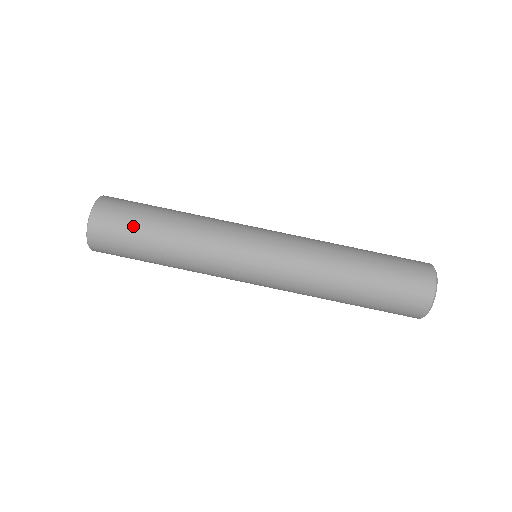
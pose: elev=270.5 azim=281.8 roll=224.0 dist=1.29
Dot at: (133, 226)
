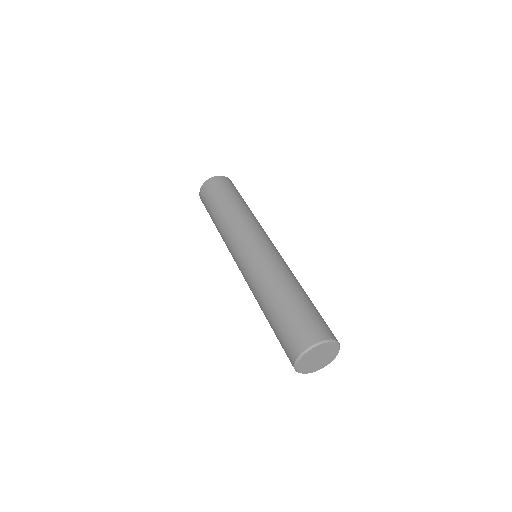
Dot at: (241, 196)
